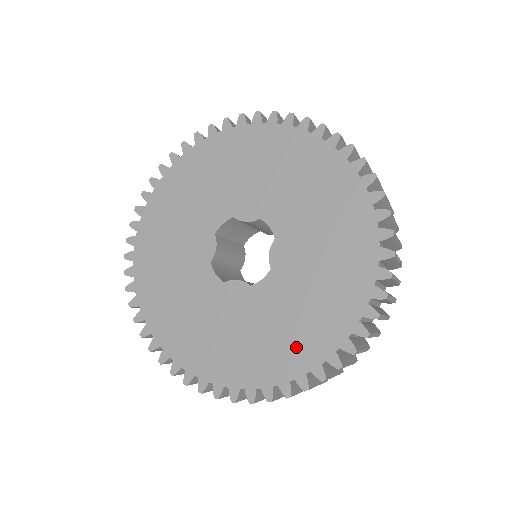
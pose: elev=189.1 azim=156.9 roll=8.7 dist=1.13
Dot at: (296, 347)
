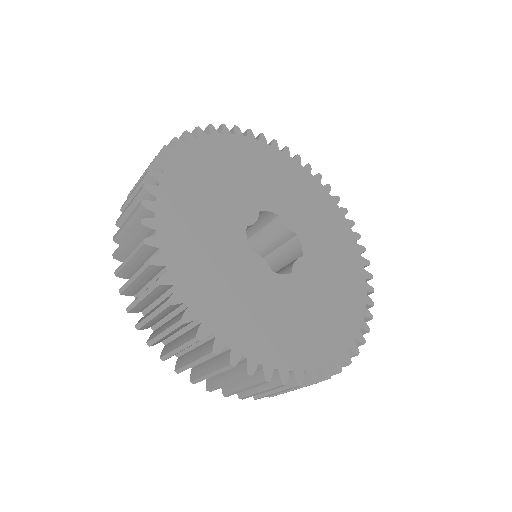
Dot at: (289, 344)
